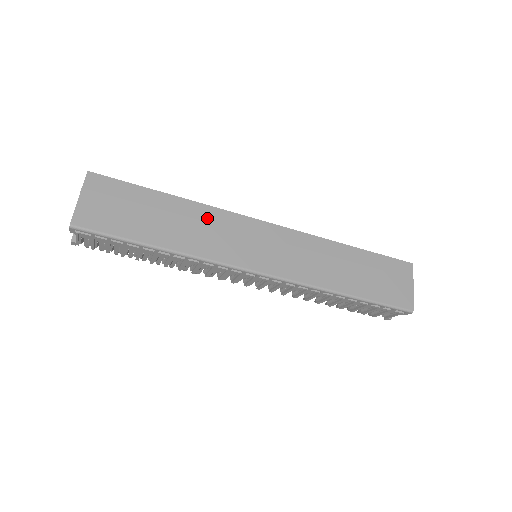
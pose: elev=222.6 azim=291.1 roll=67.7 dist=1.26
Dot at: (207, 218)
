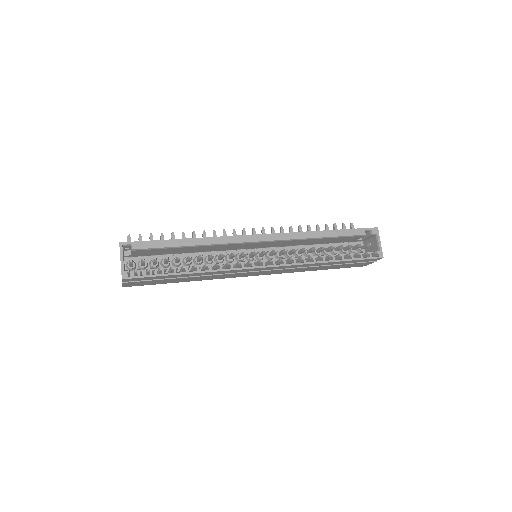
Dot at: (216, 274)
